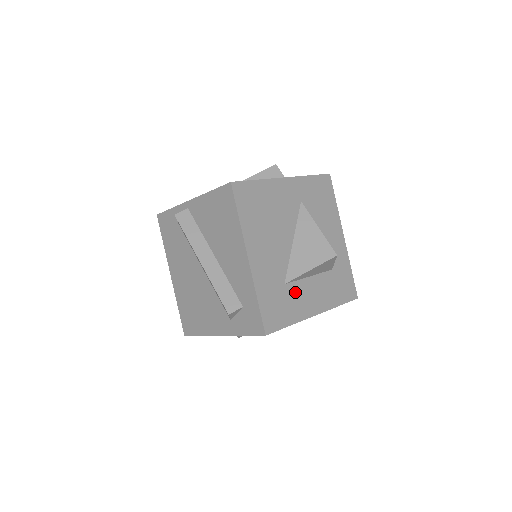
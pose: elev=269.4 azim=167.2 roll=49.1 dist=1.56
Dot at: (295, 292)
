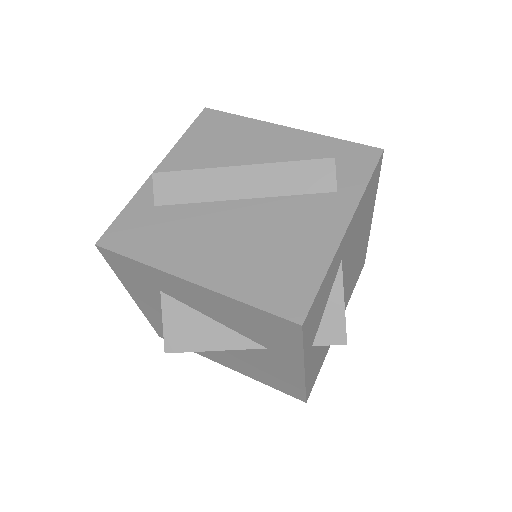
Dot at: occluded
